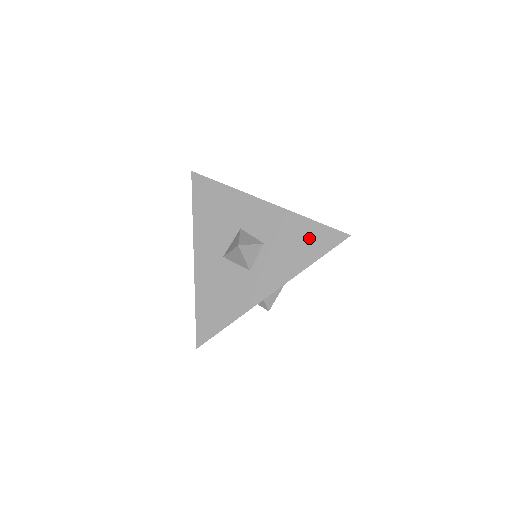
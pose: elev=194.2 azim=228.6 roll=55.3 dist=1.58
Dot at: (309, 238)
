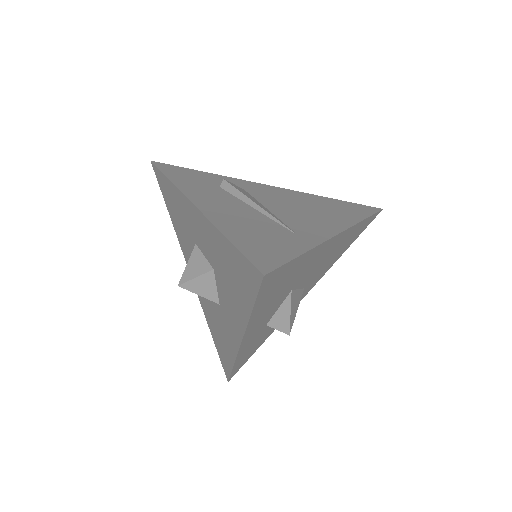
Dot at: (235, 270)
